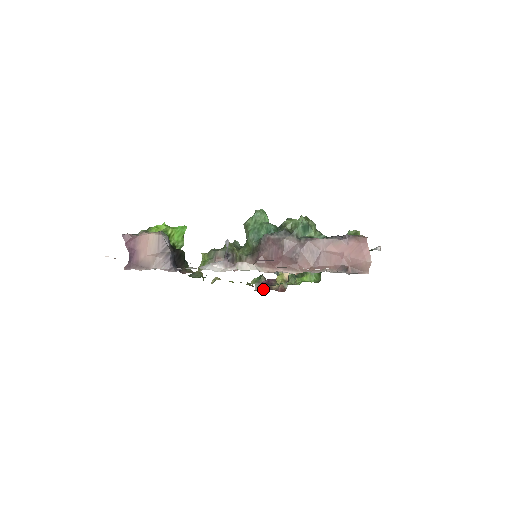
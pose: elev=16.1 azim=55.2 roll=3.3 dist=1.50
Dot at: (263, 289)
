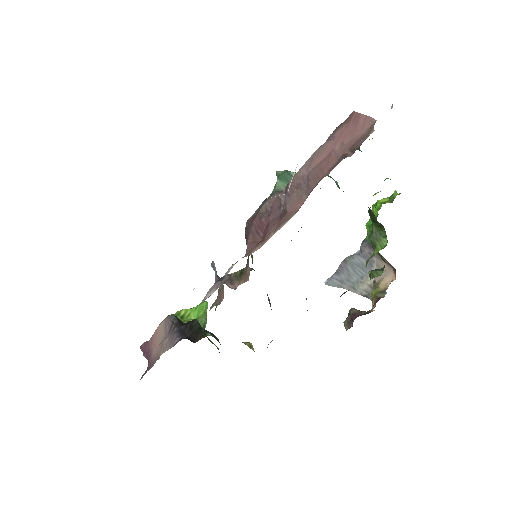
Dot at: (353, 320)
